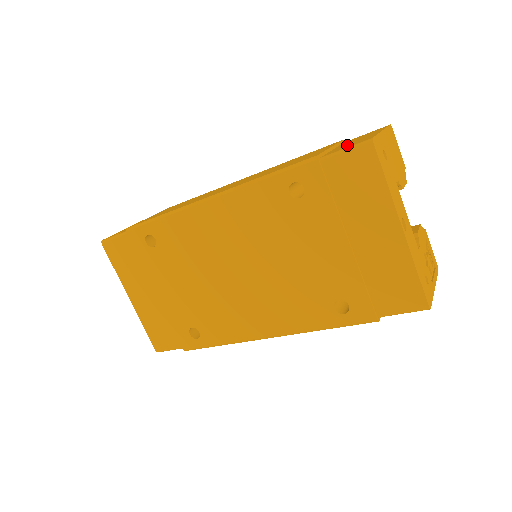
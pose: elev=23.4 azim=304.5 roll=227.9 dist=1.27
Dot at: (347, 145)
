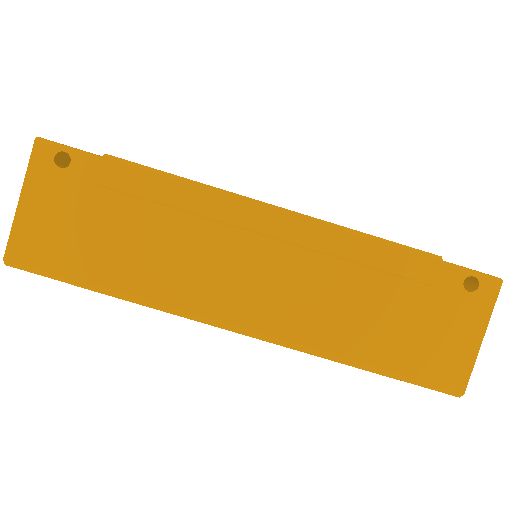
Dot at: occluded
